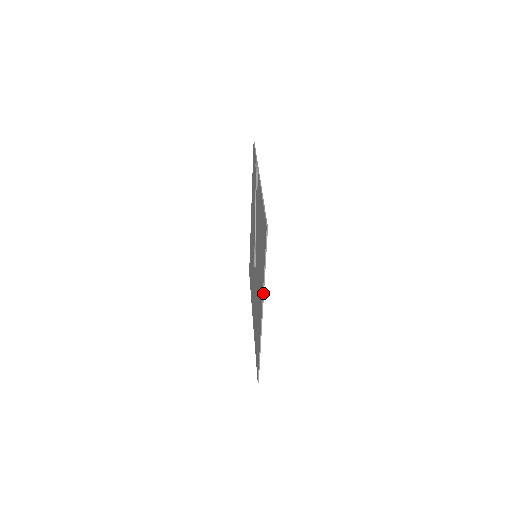
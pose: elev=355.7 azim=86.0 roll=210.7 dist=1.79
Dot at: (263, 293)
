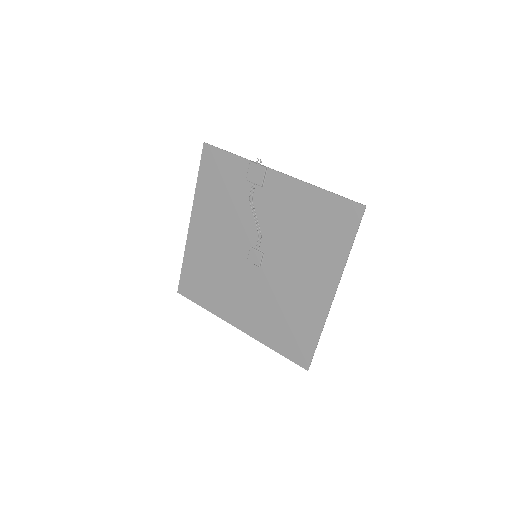
Dot at: (342, 272)
